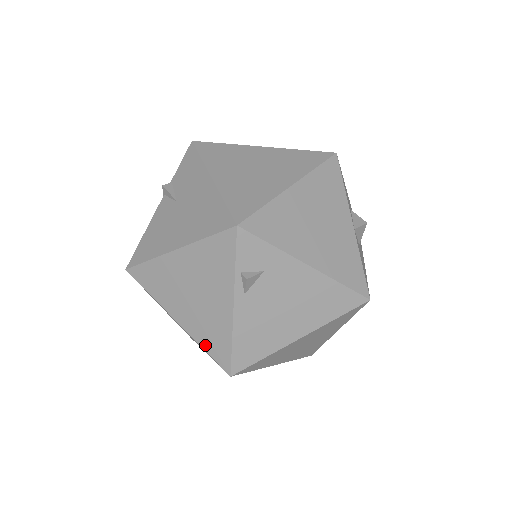
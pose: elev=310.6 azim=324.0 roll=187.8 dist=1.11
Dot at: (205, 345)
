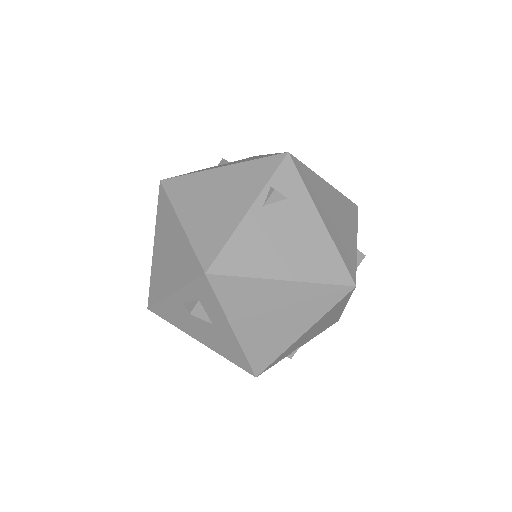
Dot at: (197, 243)
